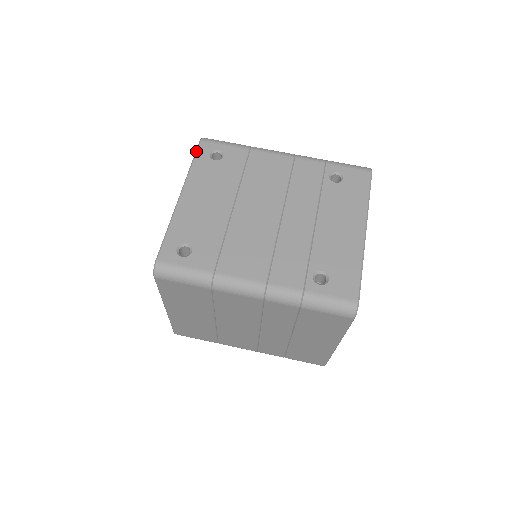
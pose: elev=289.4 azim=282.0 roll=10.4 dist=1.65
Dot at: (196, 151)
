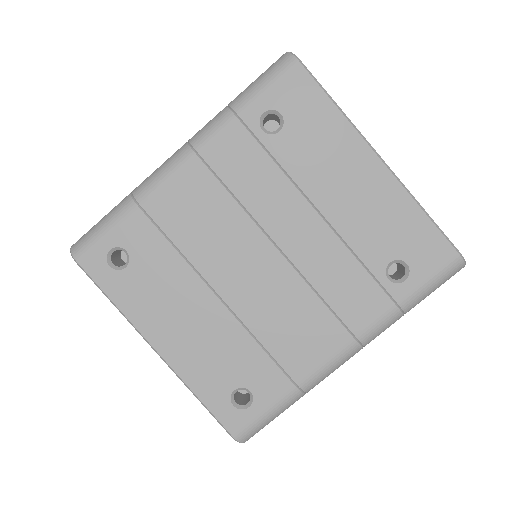
Dot at: occluded
